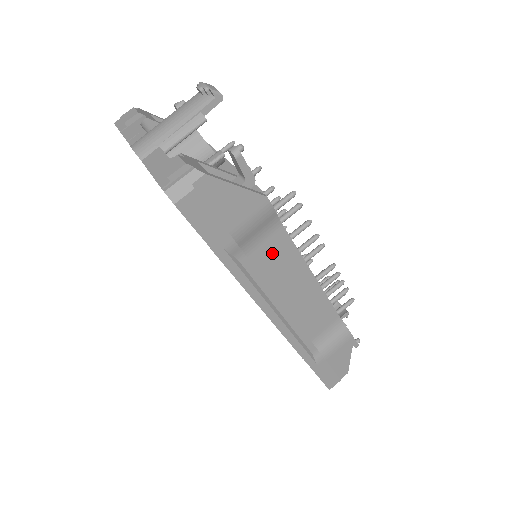
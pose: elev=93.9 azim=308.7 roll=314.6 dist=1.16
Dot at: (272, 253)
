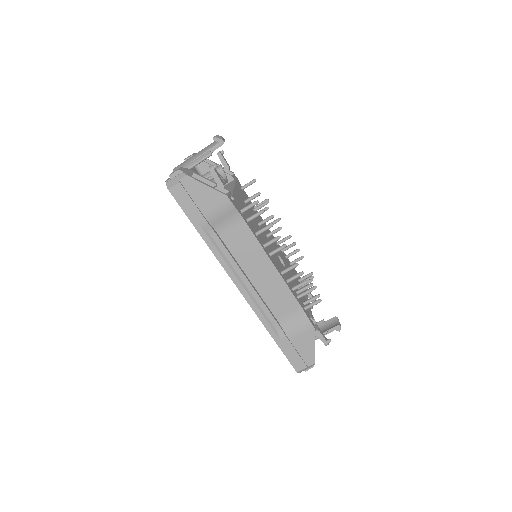
Dot at: (237, 238)
